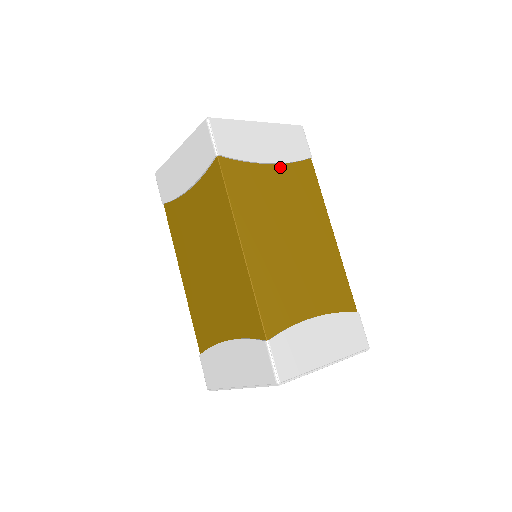
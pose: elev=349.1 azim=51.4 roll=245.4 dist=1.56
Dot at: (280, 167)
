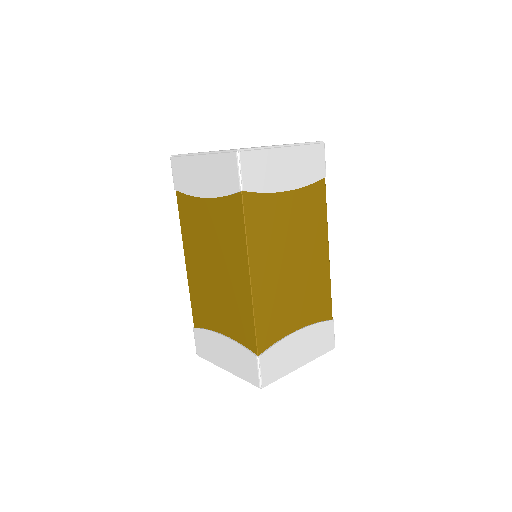
Dot at: (296, 192)
